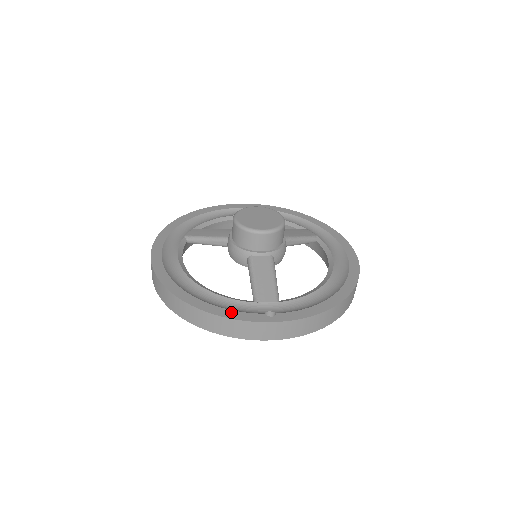
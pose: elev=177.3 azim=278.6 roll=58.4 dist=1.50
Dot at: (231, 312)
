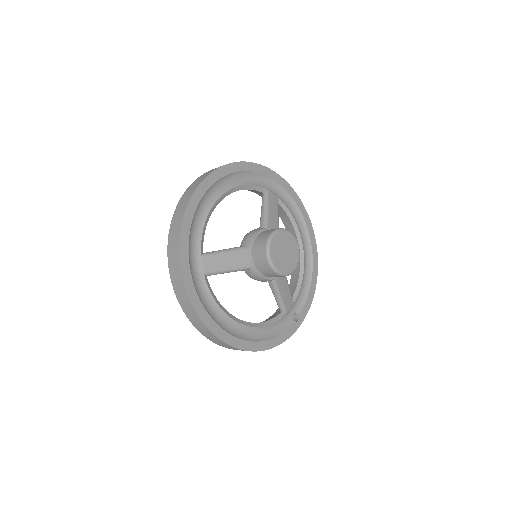
Dot at: (282, 336)
